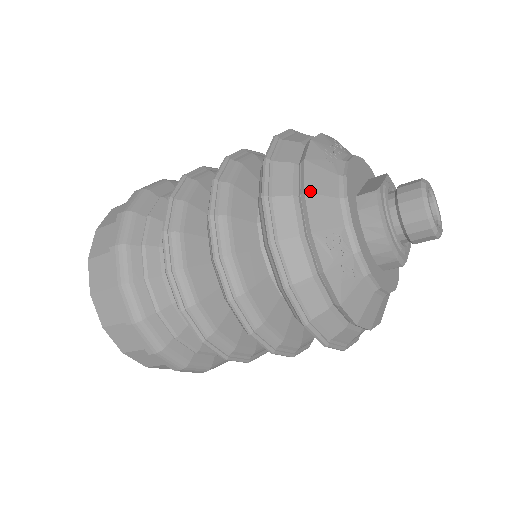
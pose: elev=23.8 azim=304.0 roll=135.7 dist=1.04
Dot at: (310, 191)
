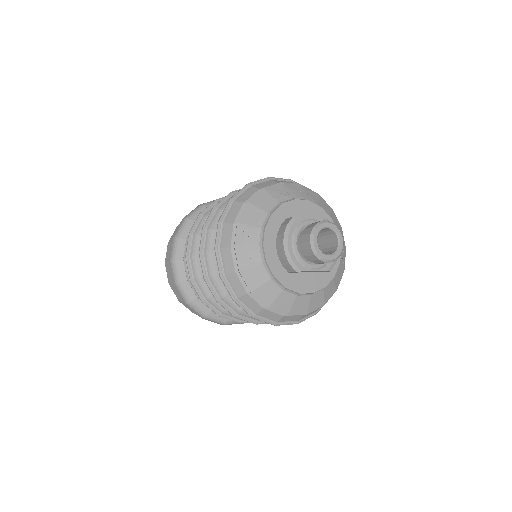
Dot at: (252, 203)
